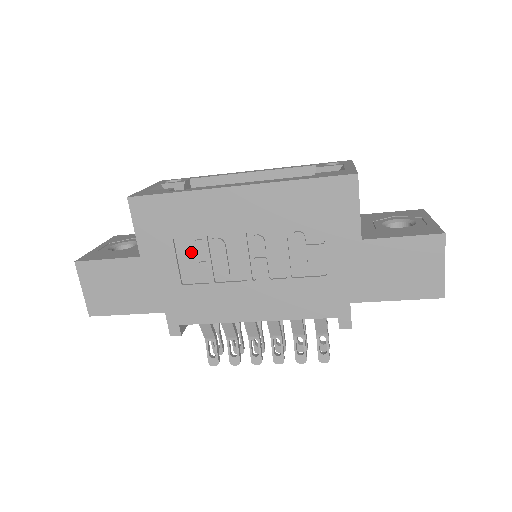
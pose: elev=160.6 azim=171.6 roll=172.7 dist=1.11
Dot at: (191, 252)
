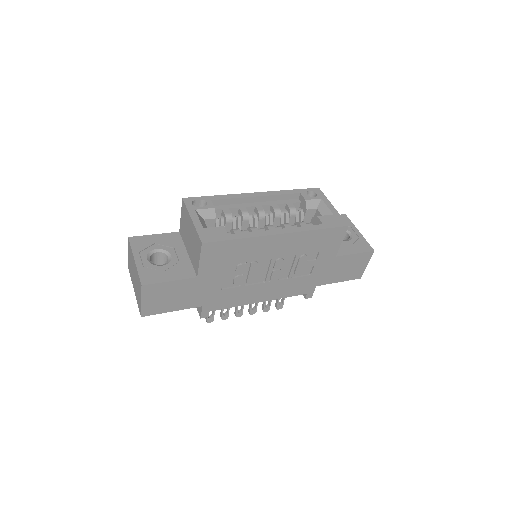
Dot at: (234, 270)
